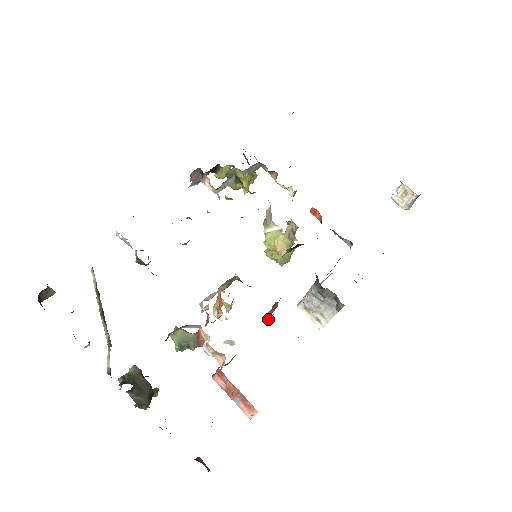
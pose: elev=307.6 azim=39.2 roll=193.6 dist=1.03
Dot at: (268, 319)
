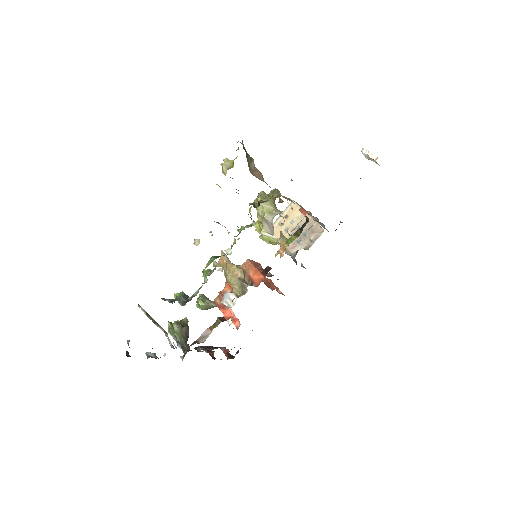
Dot at: occluded
